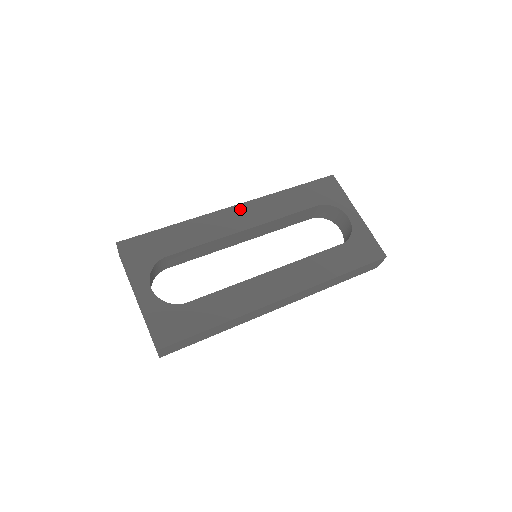
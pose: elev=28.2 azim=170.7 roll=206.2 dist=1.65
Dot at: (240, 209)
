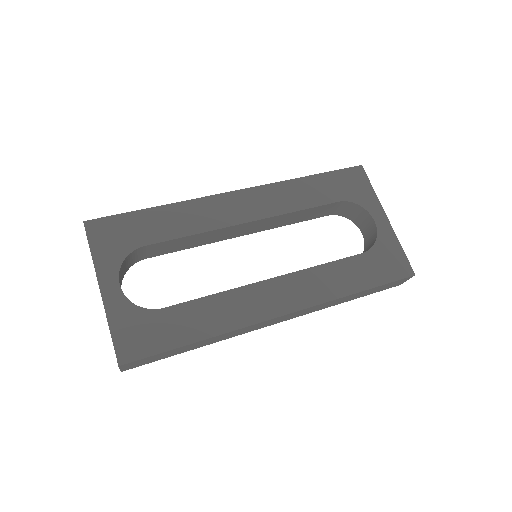
Dot at: (243, 195)
